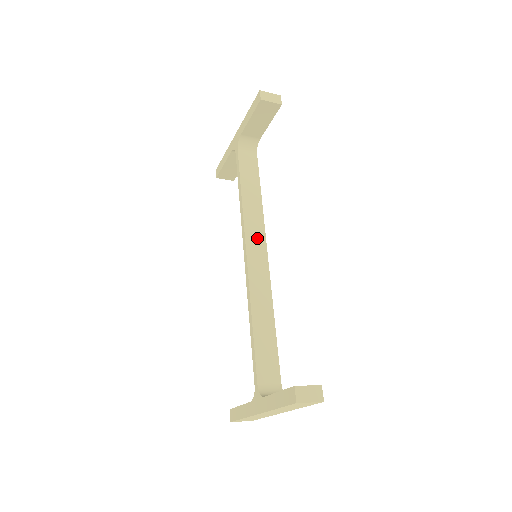
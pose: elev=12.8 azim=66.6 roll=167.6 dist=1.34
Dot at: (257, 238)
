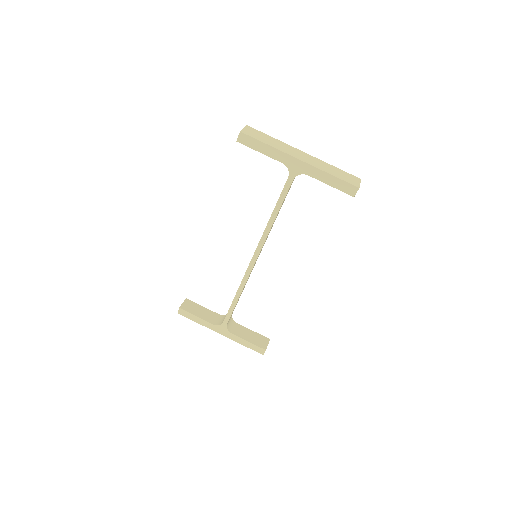
Dot at: occluded
